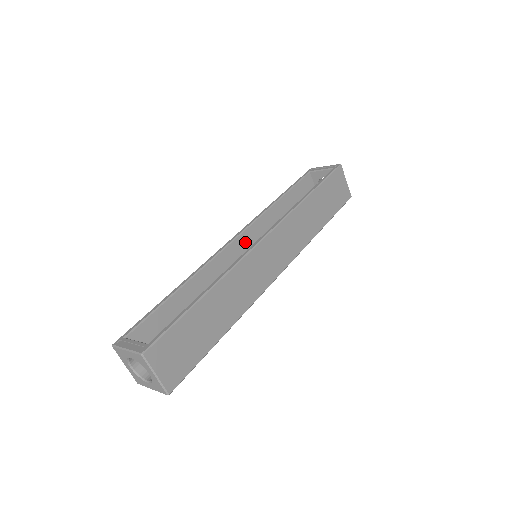
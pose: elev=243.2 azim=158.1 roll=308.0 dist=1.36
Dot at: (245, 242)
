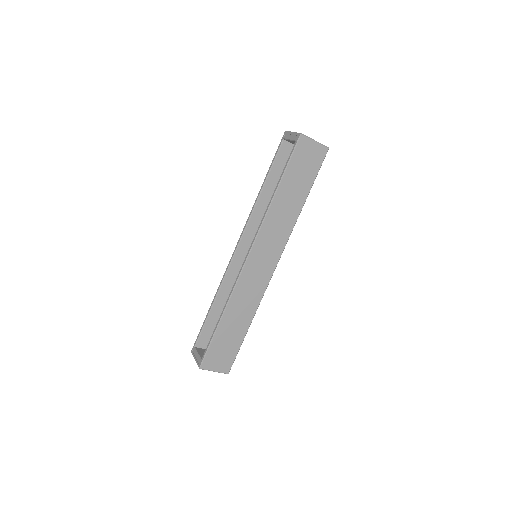
Dot at: (247, 243)
